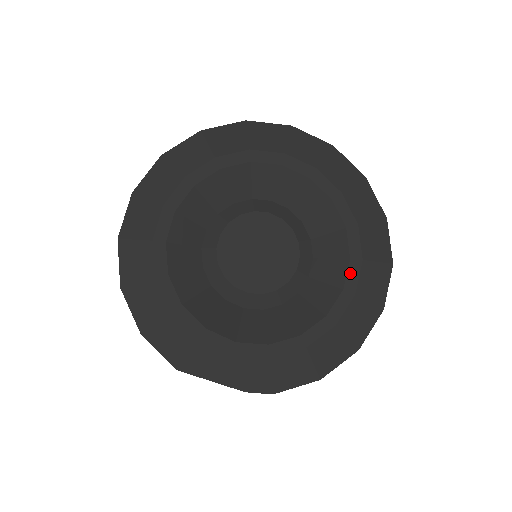
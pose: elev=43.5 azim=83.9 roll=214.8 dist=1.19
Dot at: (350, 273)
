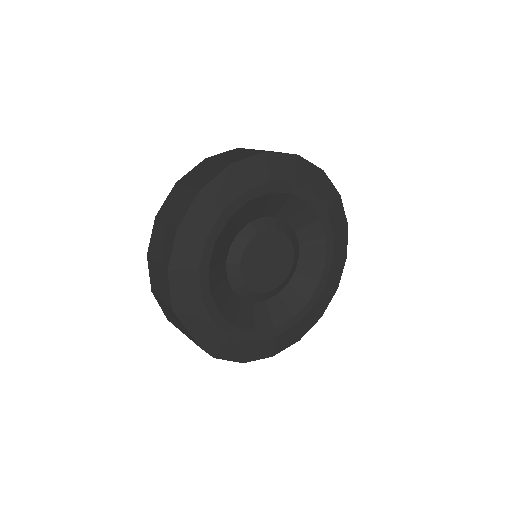
Dot at: (303, 310)
